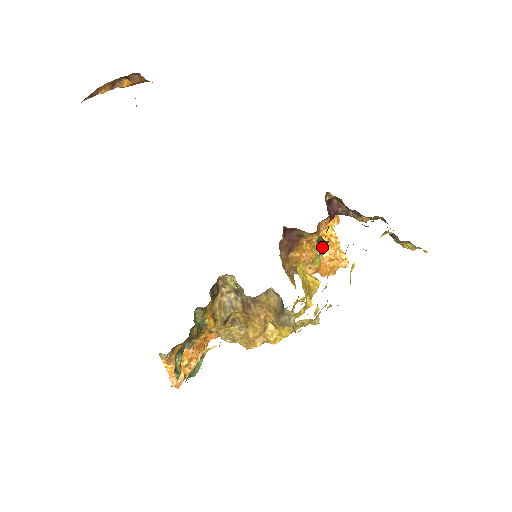
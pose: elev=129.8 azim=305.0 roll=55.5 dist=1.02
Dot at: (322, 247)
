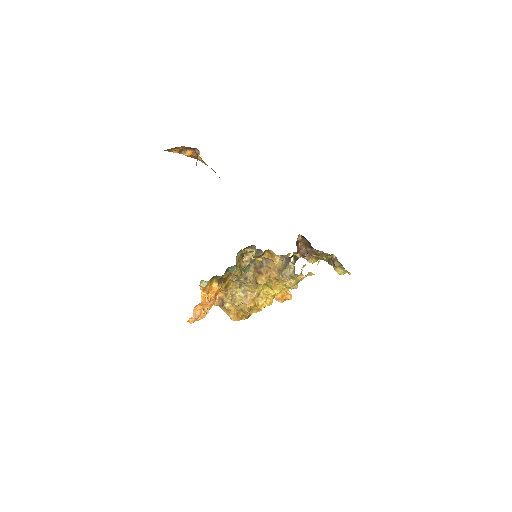
Dot at: (295, 260)
